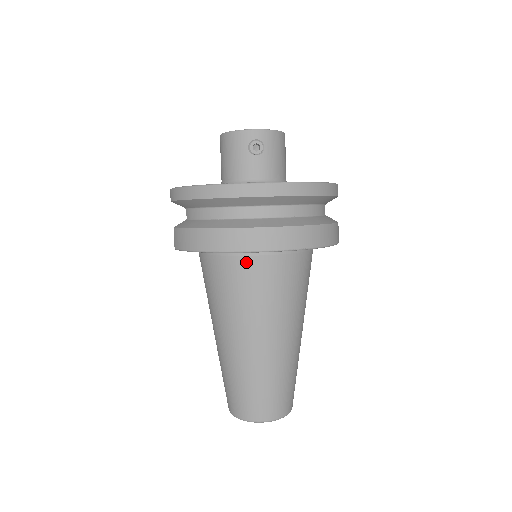
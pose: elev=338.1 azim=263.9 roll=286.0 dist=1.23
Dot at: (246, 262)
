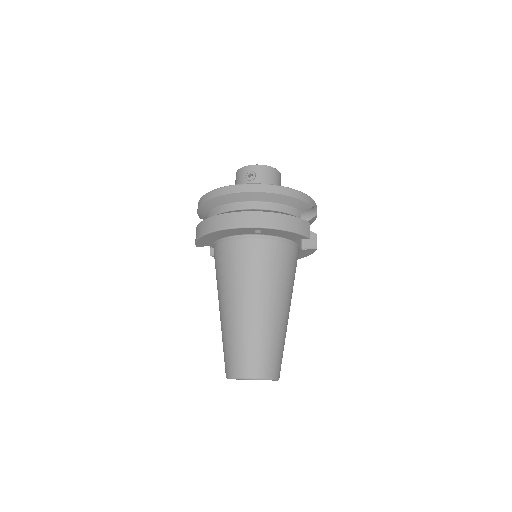
Dot at: (231, 244)
